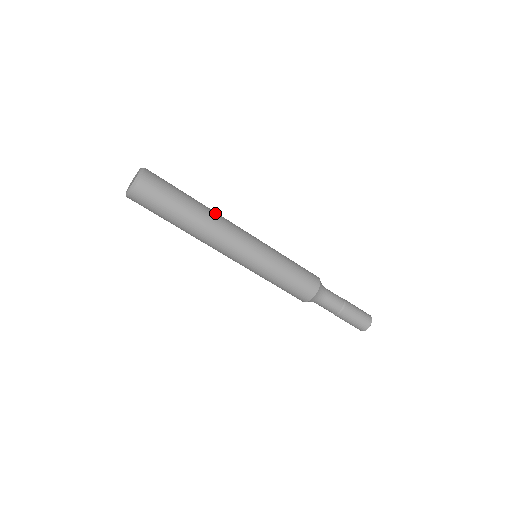
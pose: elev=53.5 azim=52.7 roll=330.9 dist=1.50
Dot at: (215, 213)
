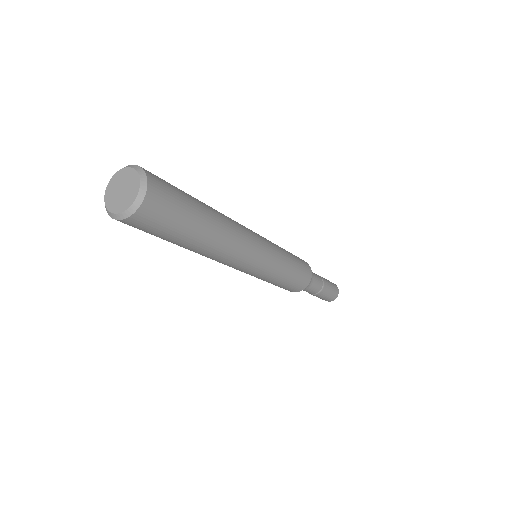
Dot at: (228, 222)
